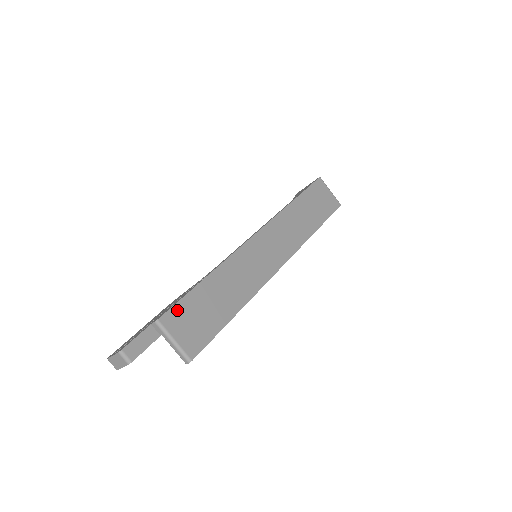
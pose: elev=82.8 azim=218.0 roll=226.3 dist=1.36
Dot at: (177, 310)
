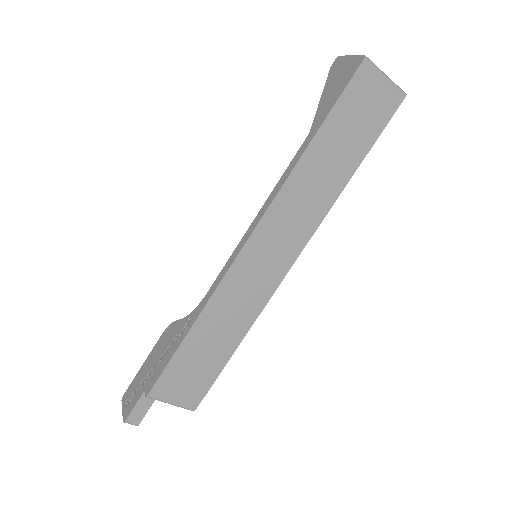
Dot at: (165, 379)
